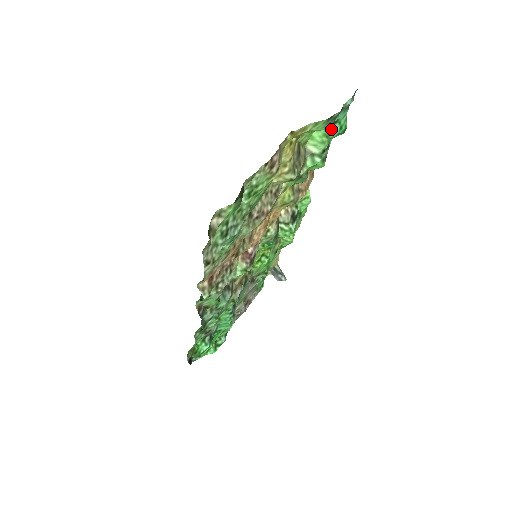
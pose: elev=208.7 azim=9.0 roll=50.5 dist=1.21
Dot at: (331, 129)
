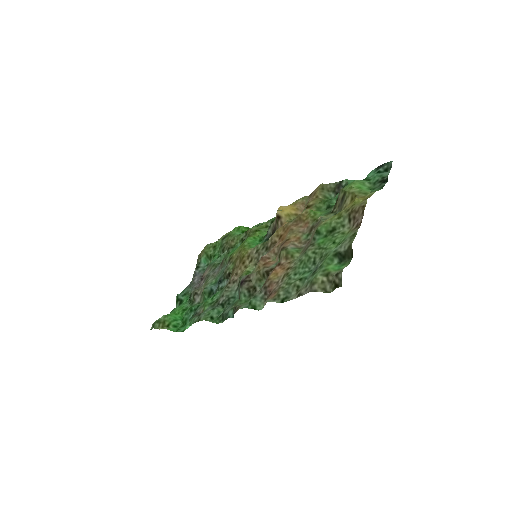
Dot at: occluded
